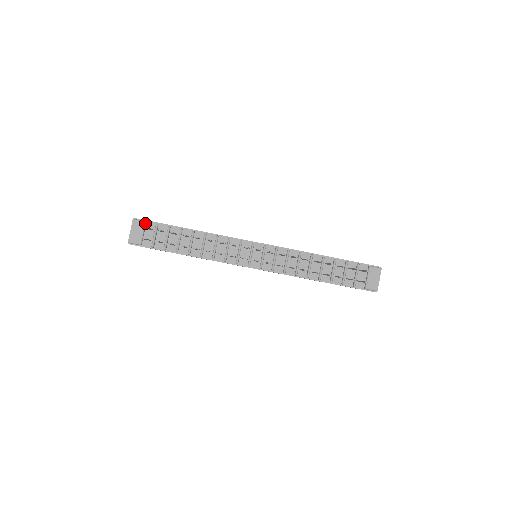
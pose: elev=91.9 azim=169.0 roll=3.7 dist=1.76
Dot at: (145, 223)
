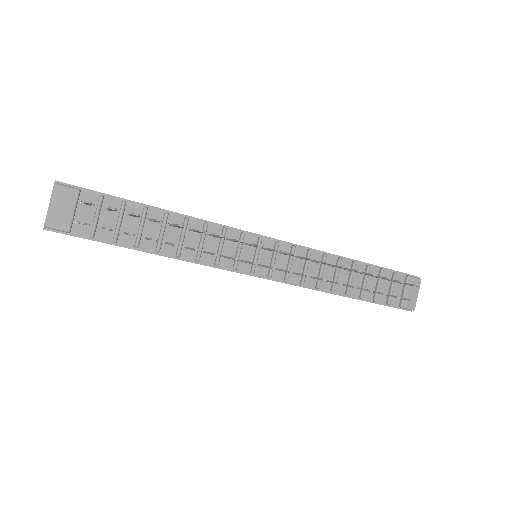
Dot at: (79, 192)
